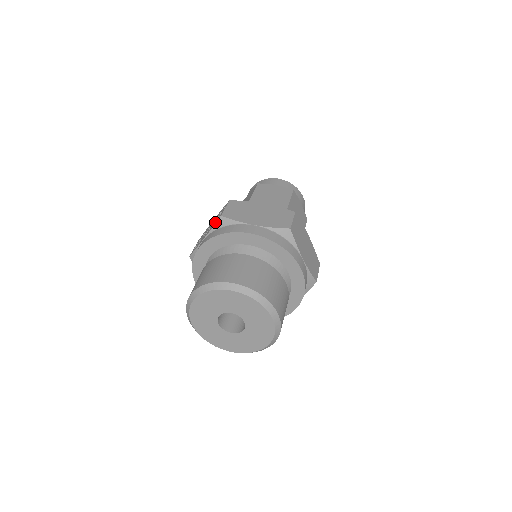
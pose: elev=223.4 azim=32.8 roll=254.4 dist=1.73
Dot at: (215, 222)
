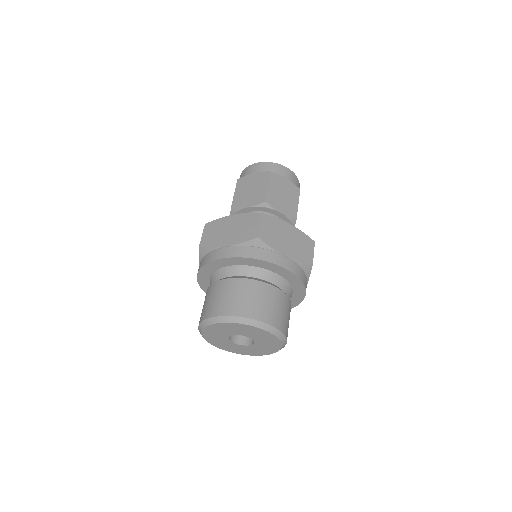
Dot at: occluded
